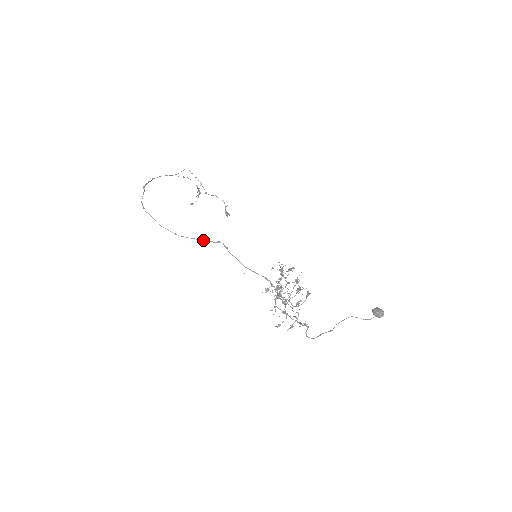
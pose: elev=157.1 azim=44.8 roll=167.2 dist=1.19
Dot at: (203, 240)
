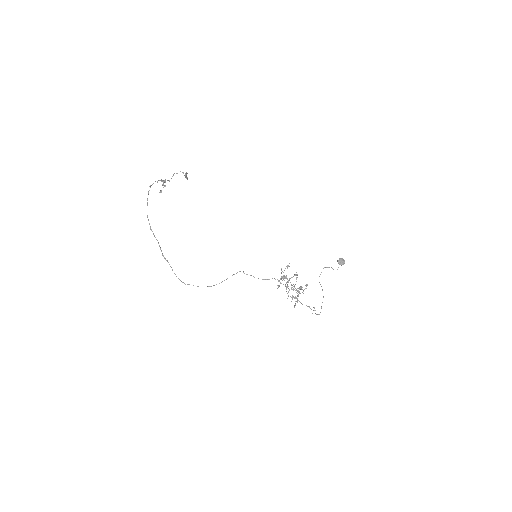
Dot at: occluded
